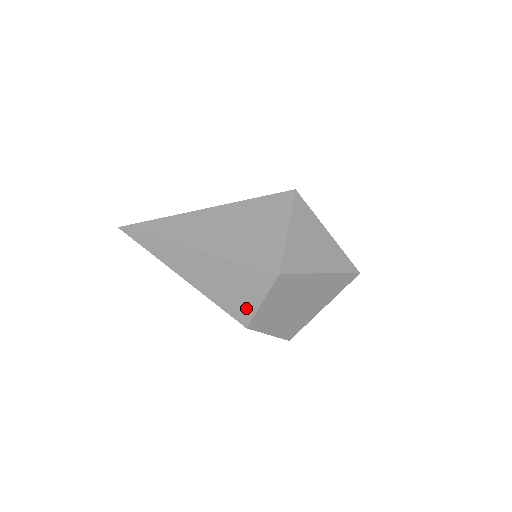
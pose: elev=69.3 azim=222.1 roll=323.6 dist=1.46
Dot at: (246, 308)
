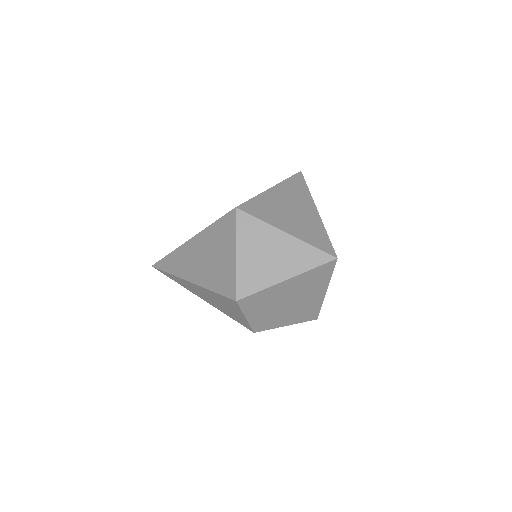
Dot at: (242, 320)
